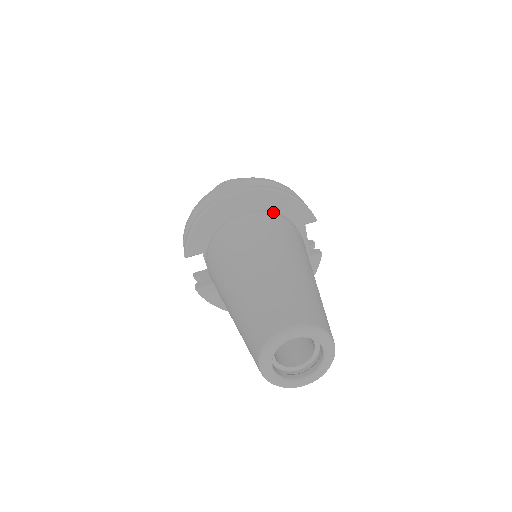
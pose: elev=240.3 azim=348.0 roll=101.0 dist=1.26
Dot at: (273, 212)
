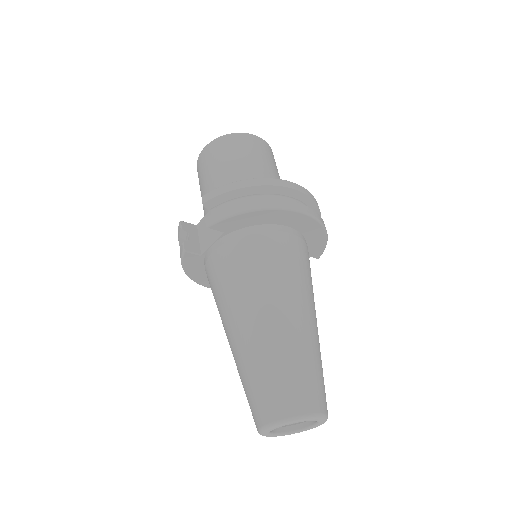
Dot at: (306, 240)
